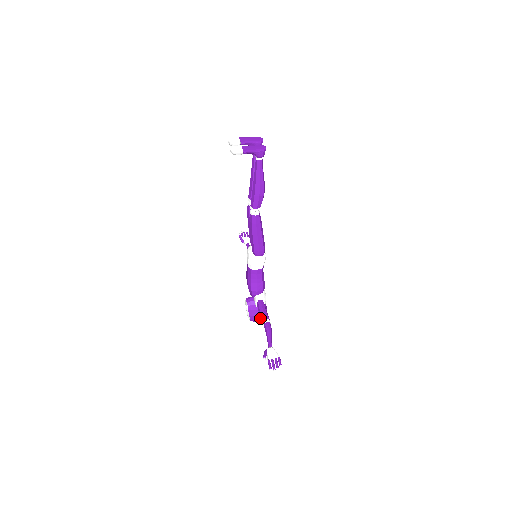
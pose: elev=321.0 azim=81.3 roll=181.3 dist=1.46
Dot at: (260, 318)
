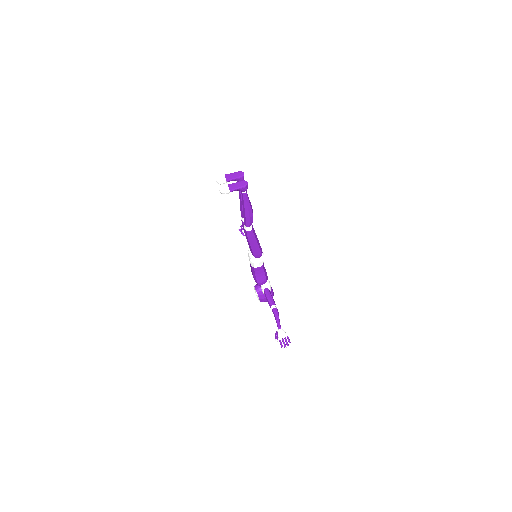
Dot at: occluded
